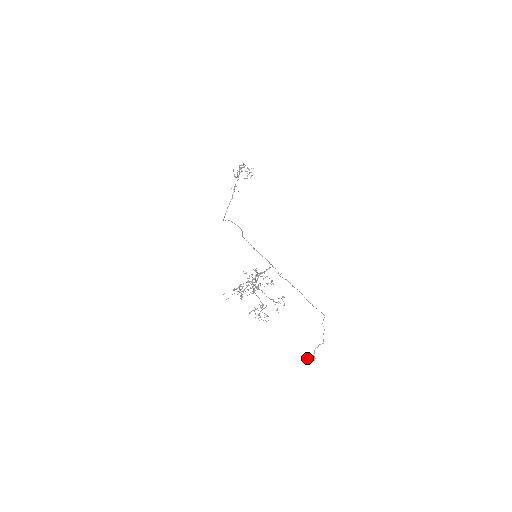
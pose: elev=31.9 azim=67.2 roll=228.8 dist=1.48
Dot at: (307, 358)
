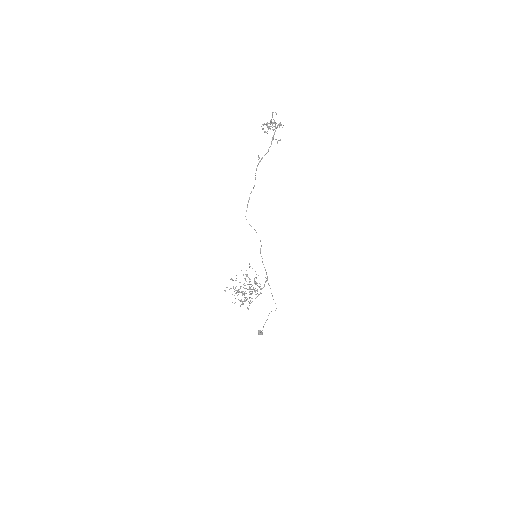
Dot at: (259, 334)
